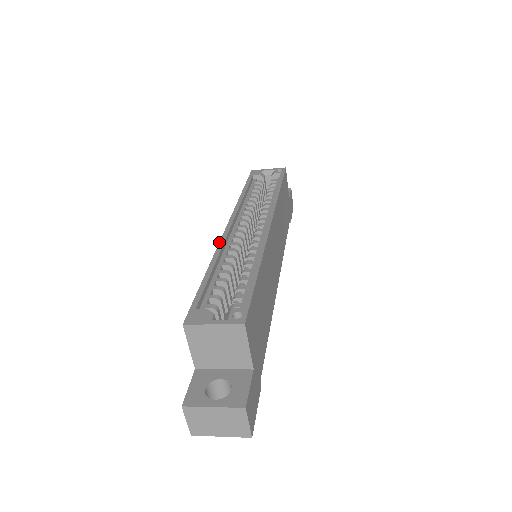
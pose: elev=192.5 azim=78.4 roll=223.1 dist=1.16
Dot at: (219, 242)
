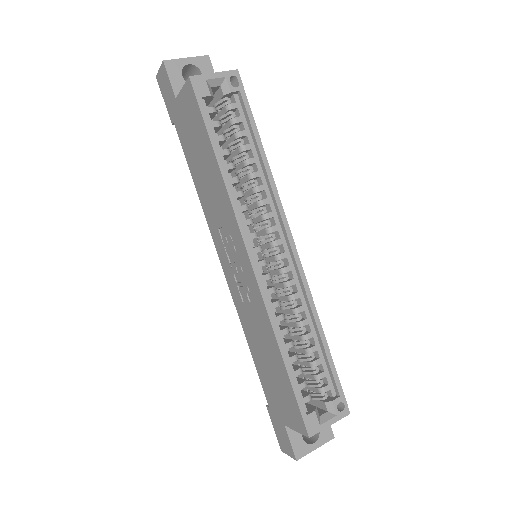
Dot at: (264, 303)
